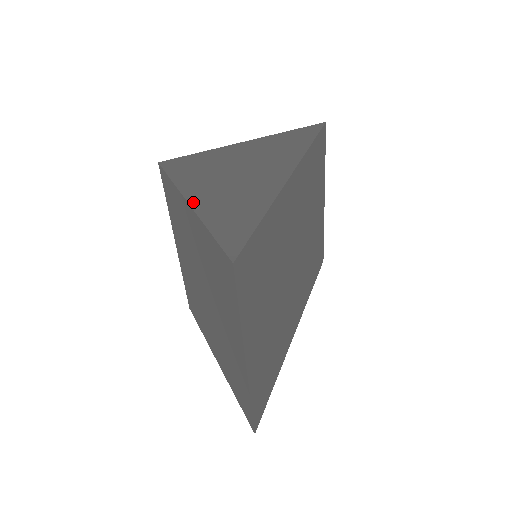
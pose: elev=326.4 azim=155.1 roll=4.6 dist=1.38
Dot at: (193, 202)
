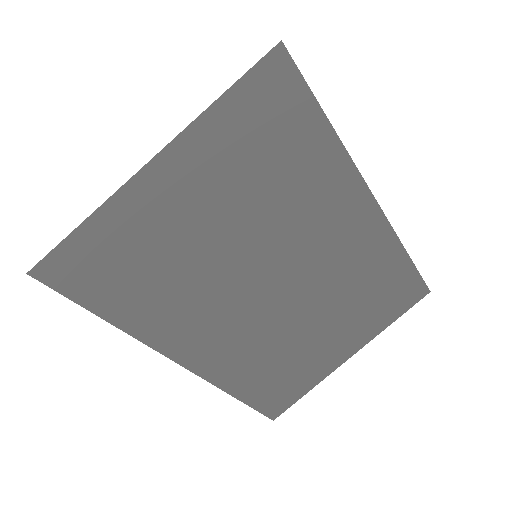
Dot at: occluded
